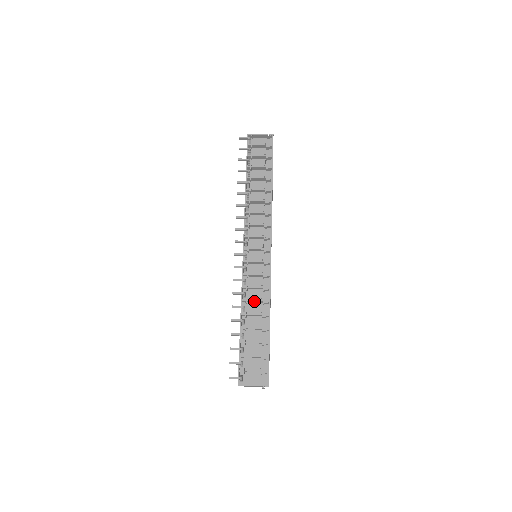
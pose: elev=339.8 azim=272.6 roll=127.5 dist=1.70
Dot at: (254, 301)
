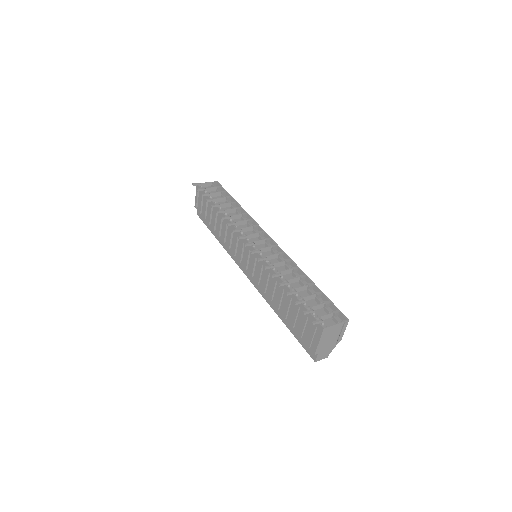
Dot at: (285, 271)
